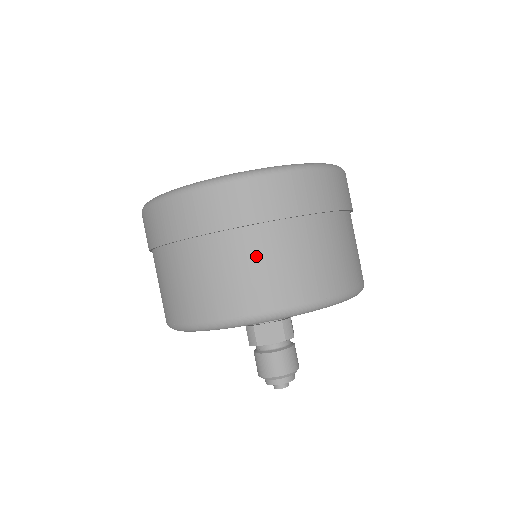
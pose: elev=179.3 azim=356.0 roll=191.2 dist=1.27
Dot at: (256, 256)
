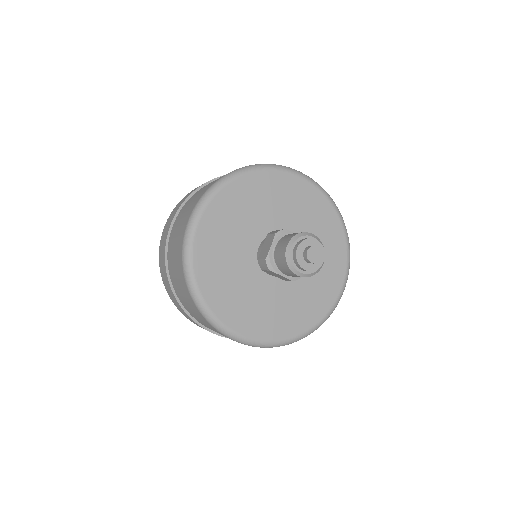
Dot at: (182, 215)
